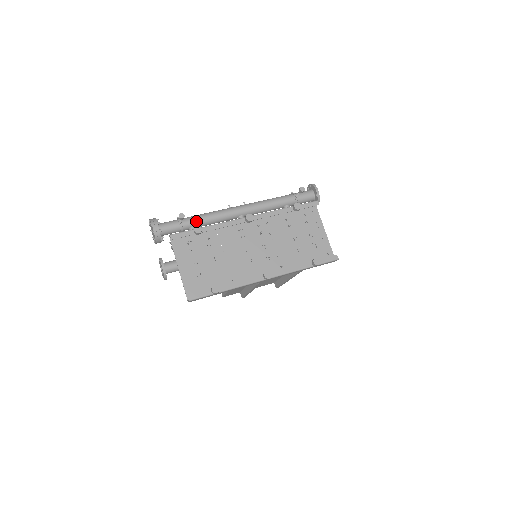
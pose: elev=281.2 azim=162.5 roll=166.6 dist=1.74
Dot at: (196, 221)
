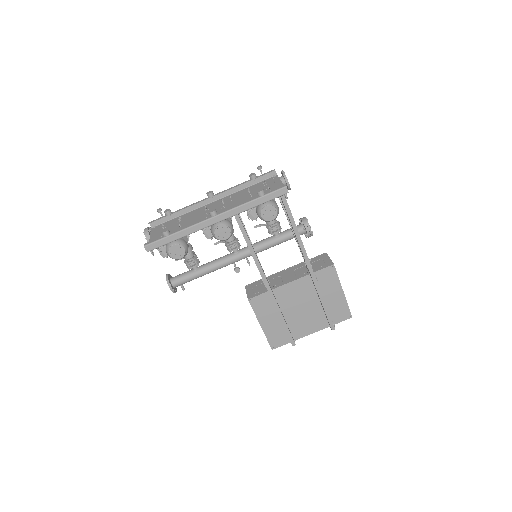
Dot at: occluded
